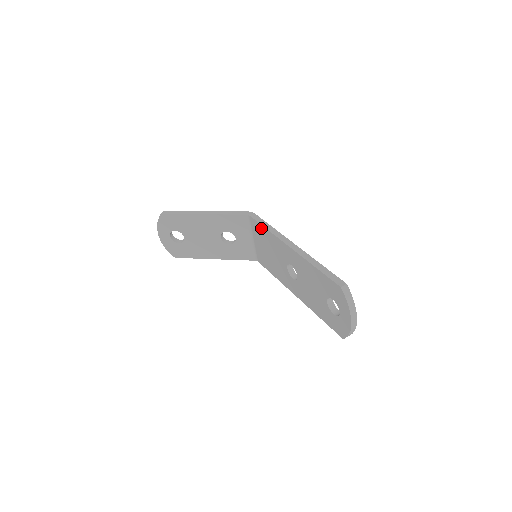
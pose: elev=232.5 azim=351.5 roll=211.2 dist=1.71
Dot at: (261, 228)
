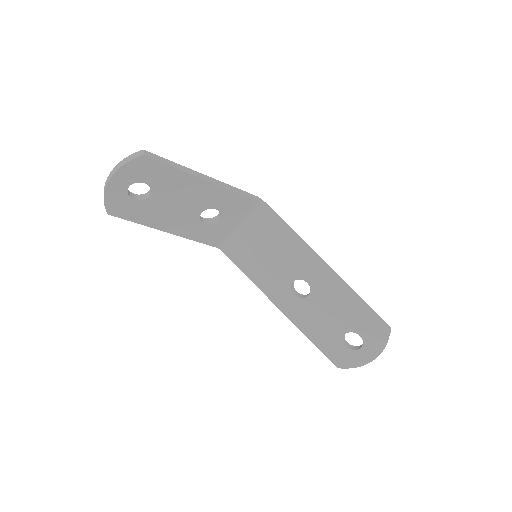
Dot at: (278, 227)
